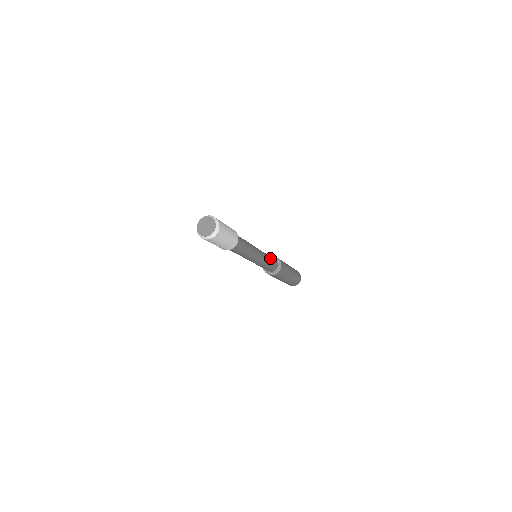
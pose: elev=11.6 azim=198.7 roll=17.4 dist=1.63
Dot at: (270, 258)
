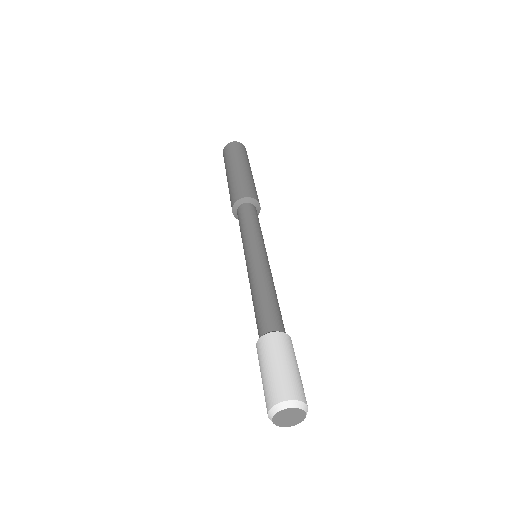
Dot at: (260, 228)
